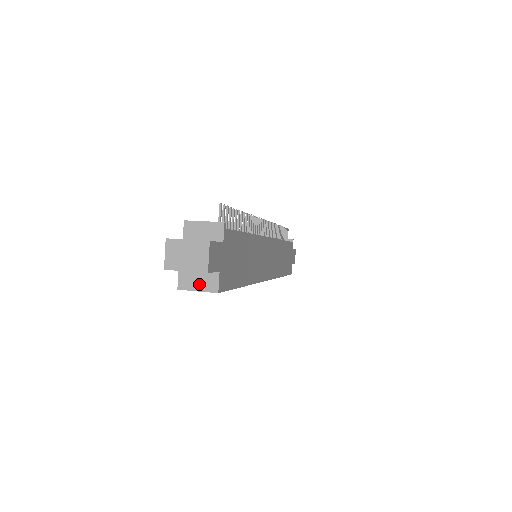
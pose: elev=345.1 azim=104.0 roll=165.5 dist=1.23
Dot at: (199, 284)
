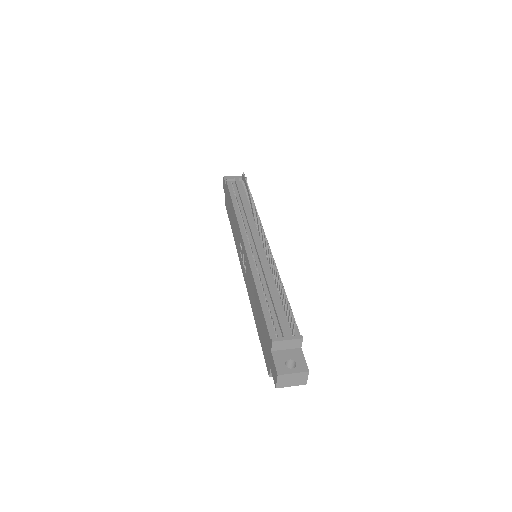
Dot at: occluded
